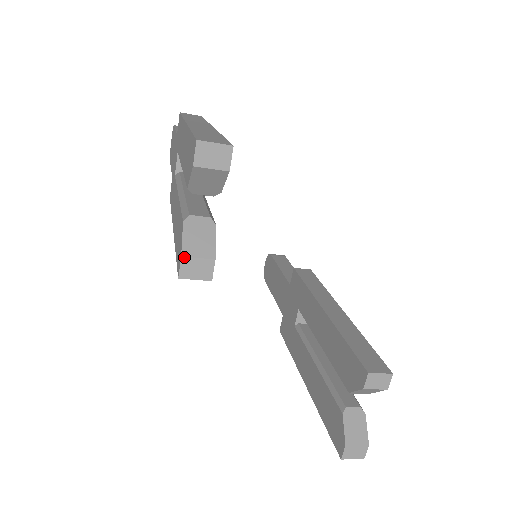
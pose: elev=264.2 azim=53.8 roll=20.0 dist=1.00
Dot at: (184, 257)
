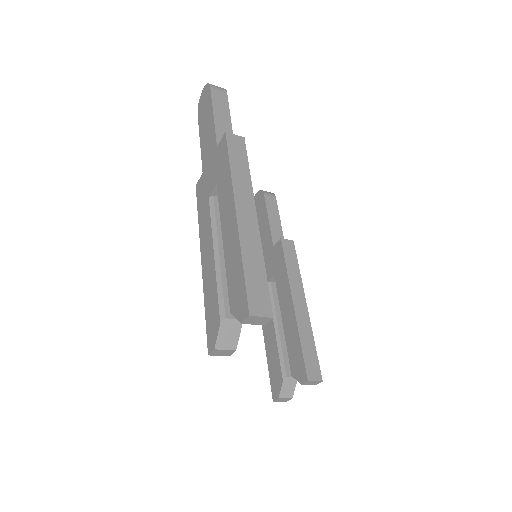
Dot at: (216, 349)
